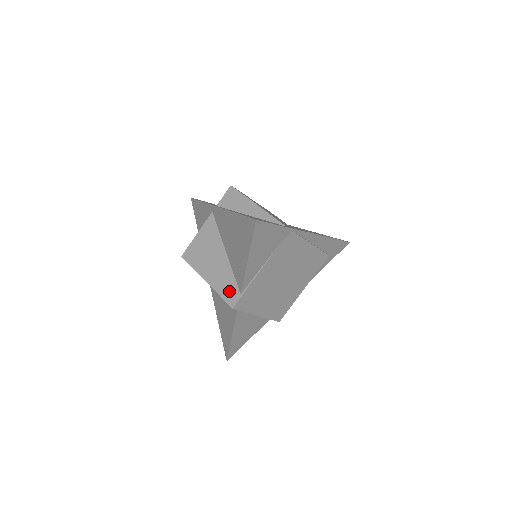
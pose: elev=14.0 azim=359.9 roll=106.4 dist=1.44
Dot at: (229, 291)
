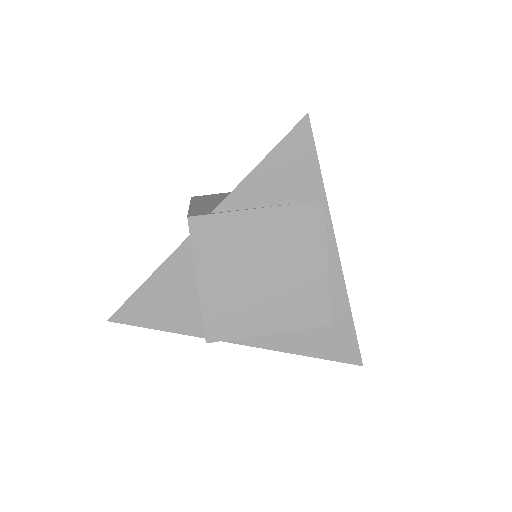
Dot at: (202, 211)
